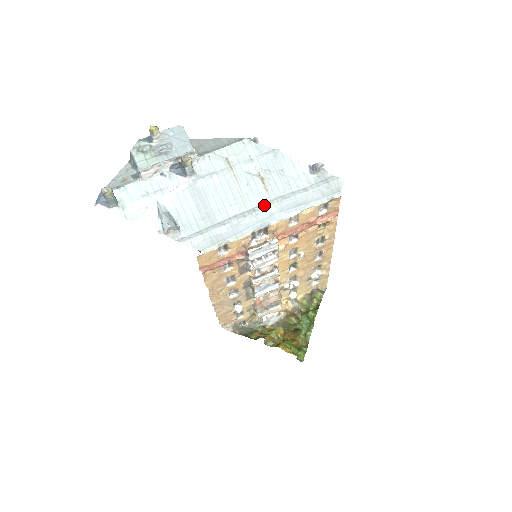
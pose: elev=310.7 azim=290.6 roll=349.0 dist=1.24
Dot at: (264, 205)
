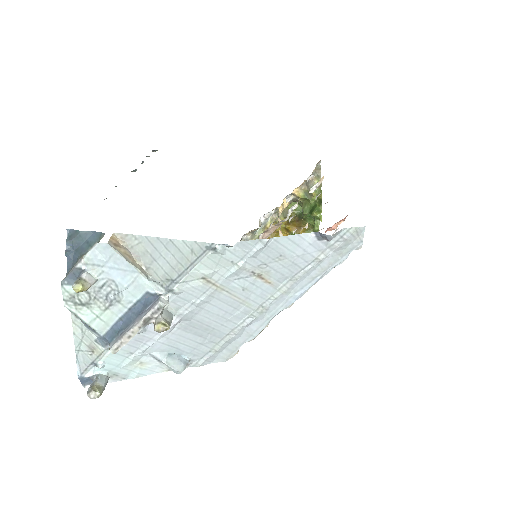
Dot at: (272, 298)
